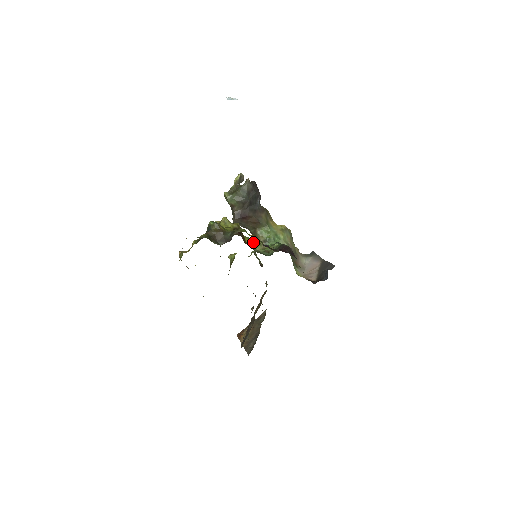
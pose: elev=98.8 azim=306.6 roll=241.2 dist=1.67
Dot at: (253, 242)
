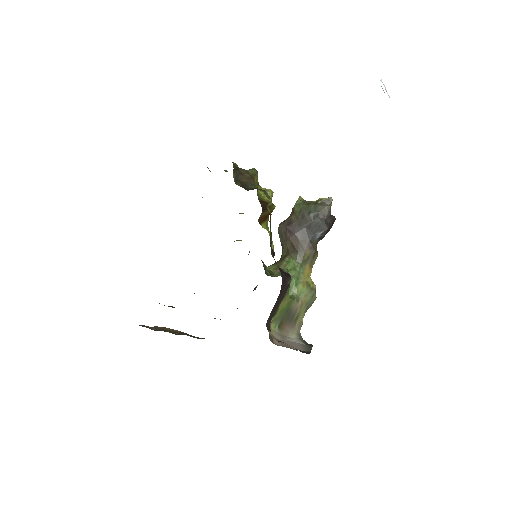
Dot at: (273, 264)
